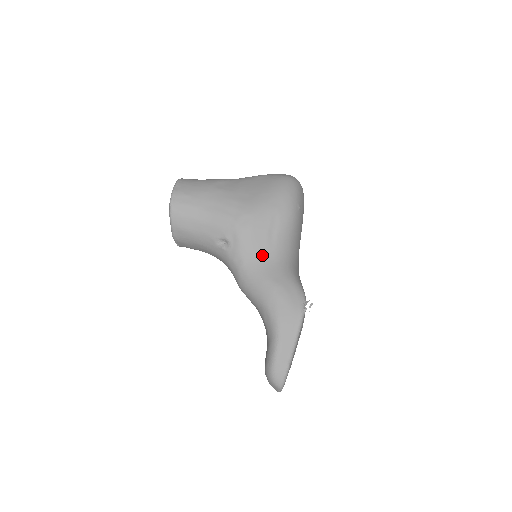
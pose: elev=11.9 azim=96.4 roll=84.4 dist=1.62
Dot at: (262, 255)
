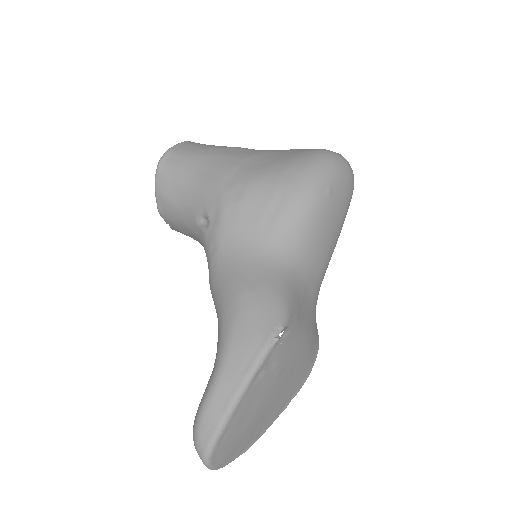
Dot at: (245, 245)
